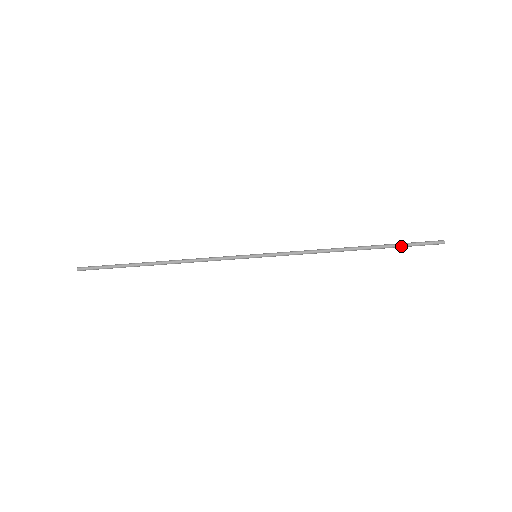
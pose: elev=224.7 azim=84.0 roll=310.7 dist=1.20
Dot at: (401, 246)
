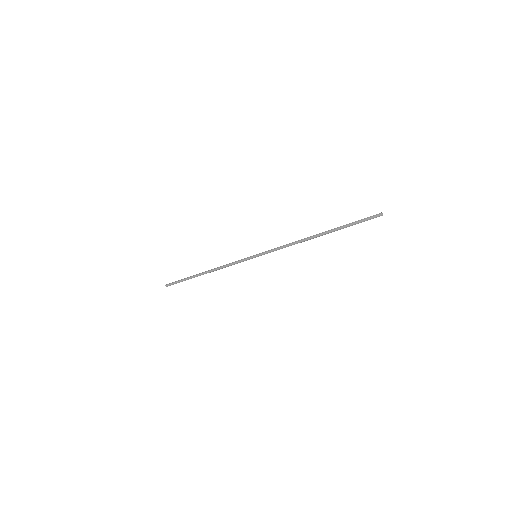
Dot at: (349, 225)
